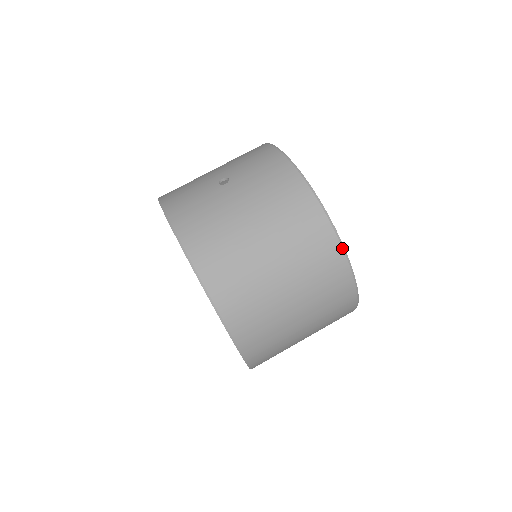
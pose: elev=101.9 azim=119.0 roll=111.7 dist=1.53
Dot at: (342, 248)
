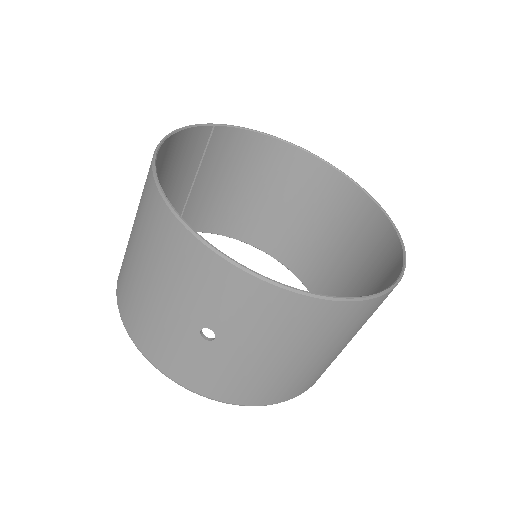
Dot at: (390, 291)
